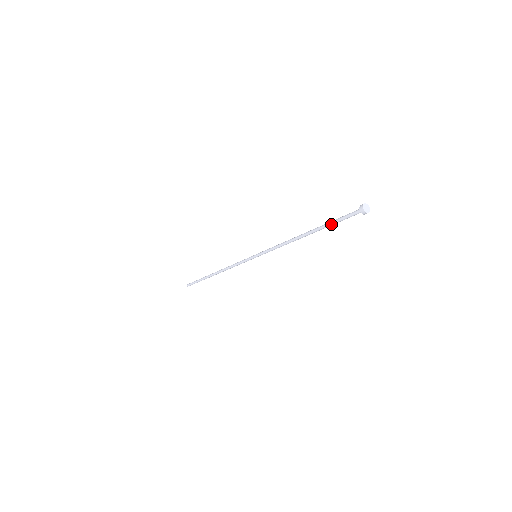
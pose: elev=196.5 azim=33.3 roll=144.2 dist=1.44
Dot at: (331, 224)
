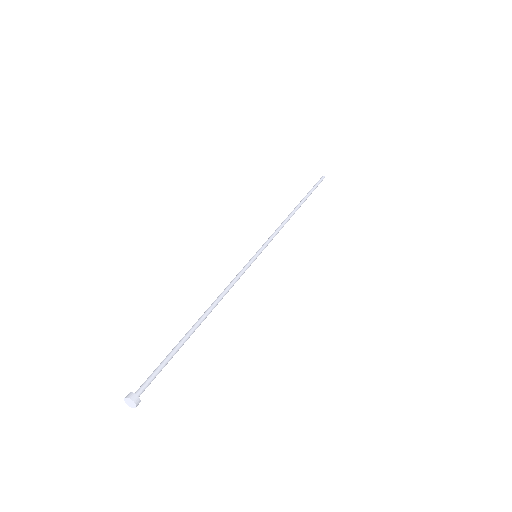
Dot at: (170, 355)
